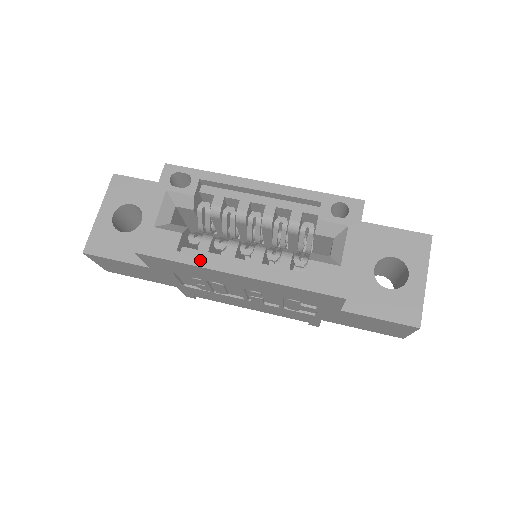
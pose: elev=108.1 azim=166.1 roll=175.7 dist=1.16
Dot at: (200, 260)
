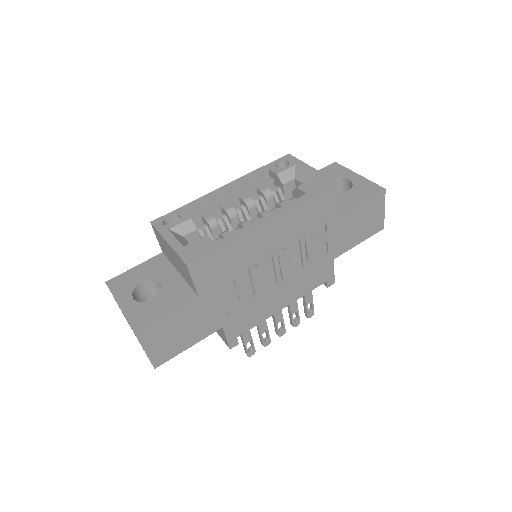
Dot at: (236, 234)
